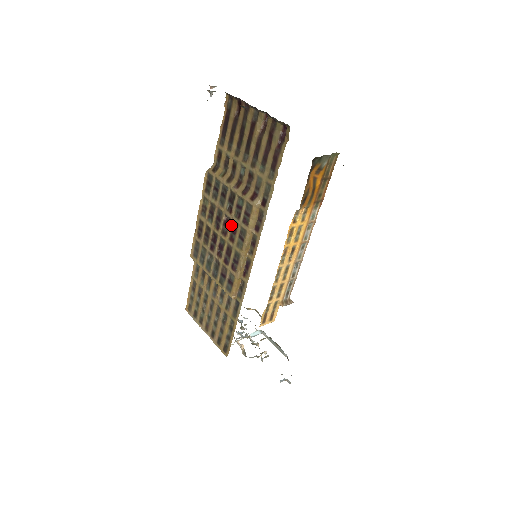
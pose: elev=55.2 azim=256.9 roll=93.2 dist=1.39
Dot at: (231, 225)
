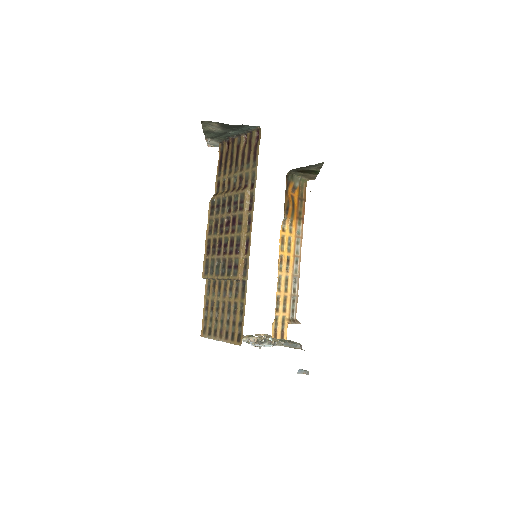
Dot at: (231, 221)
